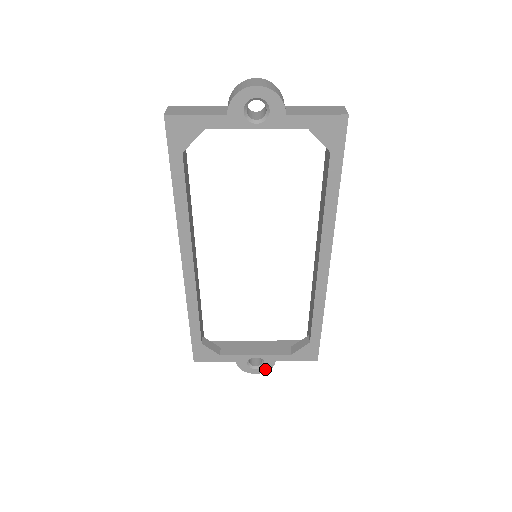
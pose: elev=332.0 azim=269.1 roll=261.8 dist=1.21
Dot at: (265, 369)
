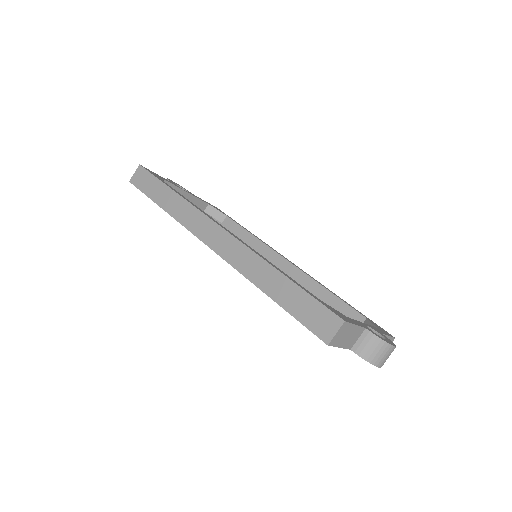
Dot at: occluded
